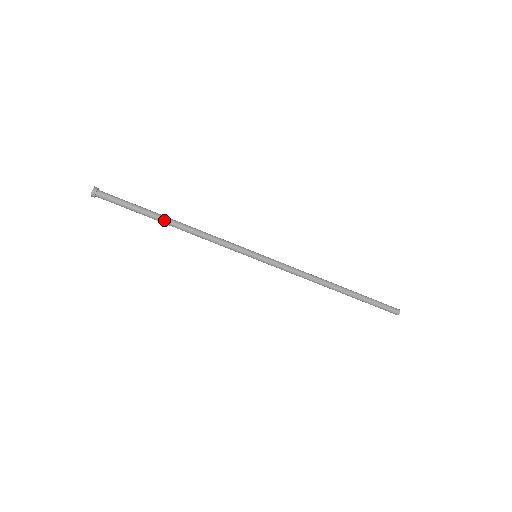
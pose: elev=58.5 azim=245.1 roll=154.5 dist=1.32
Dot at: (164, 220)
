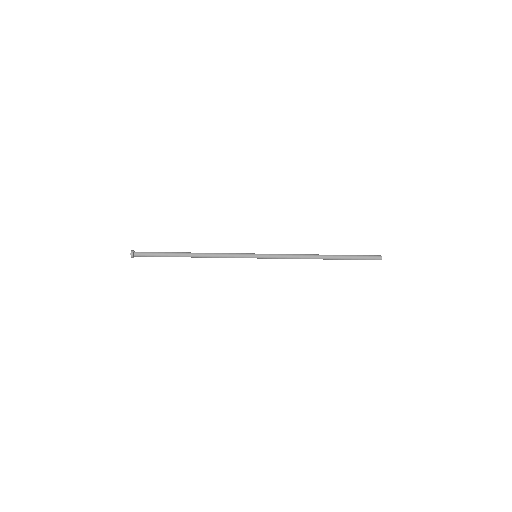
Dot at: (183, 255)
